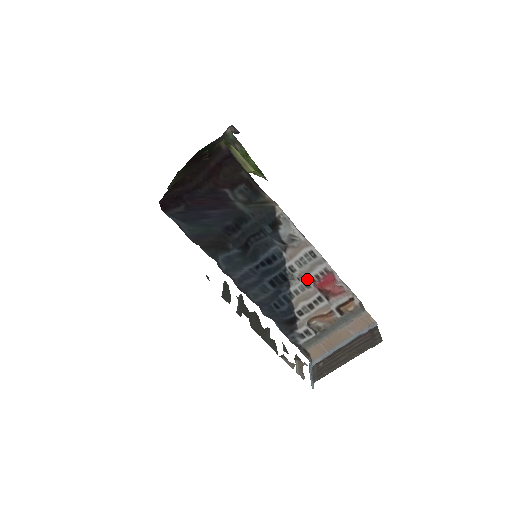
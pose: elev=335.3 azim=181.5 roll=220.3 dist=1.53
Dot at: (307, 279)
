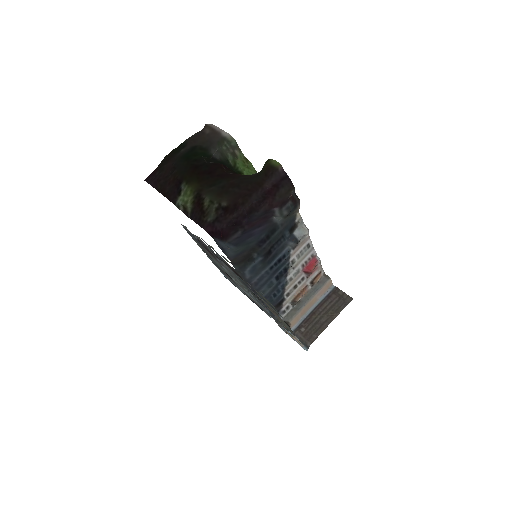
Dot at: (300, 266)
